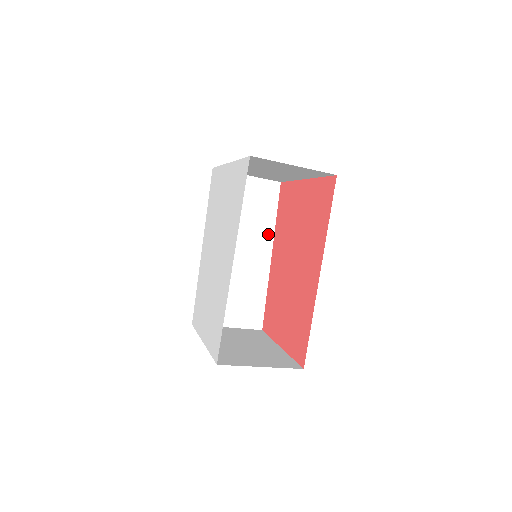
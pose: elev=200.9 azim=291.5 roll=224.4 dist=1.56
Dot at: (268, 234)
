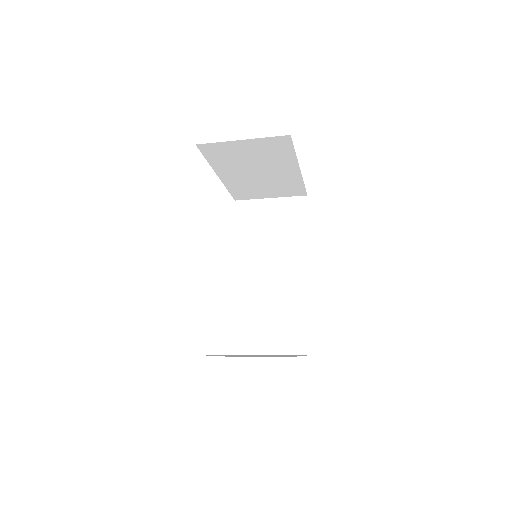
Dot at: (300, 249)
